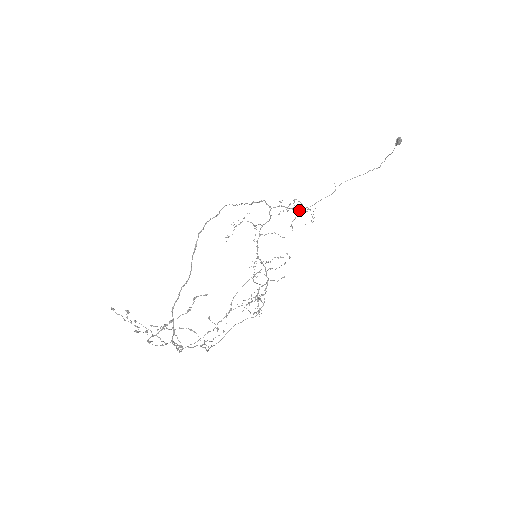
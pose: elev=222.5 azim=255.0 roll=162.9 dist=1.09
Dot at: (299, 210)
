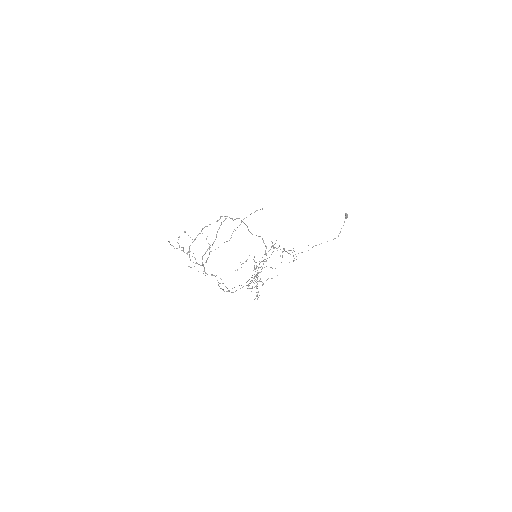
Dot at: occluded
